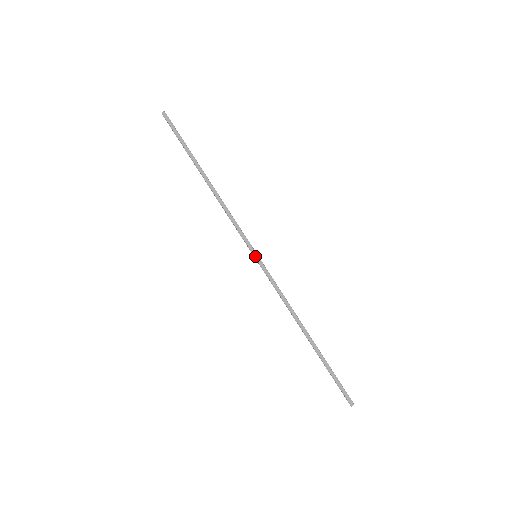
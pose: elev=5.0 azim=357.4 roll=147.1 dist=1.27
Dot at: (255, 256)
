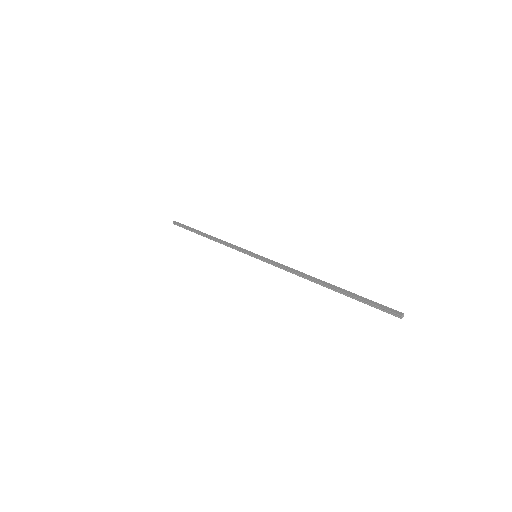
Dot at: (255, 255)
